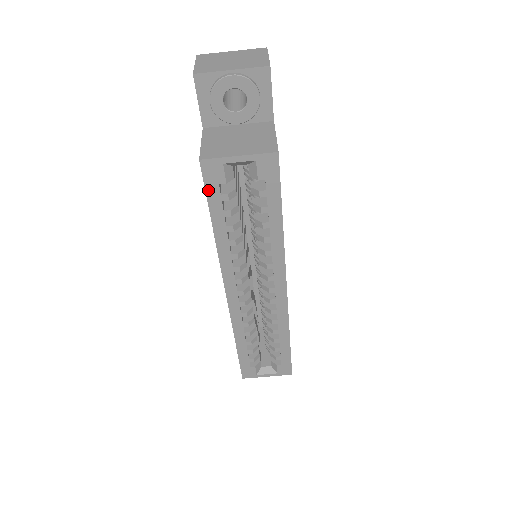
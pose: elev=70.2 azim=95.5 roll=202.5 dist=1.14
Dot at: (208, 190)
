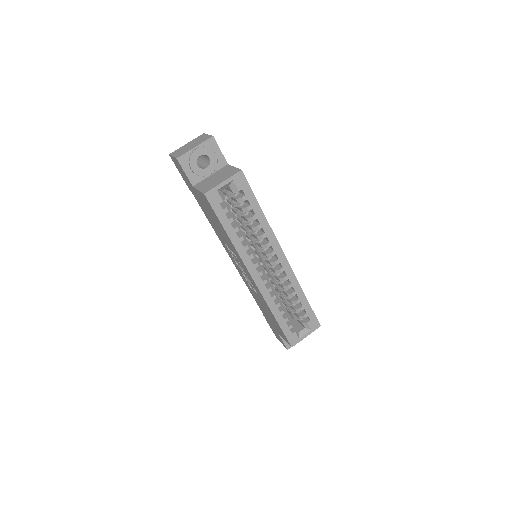
Dot at: (215, 210)
